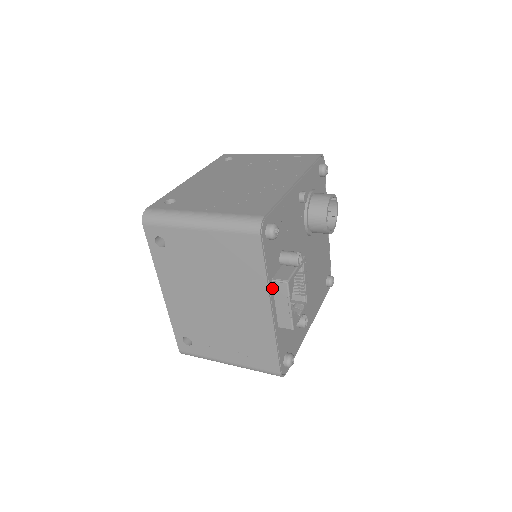
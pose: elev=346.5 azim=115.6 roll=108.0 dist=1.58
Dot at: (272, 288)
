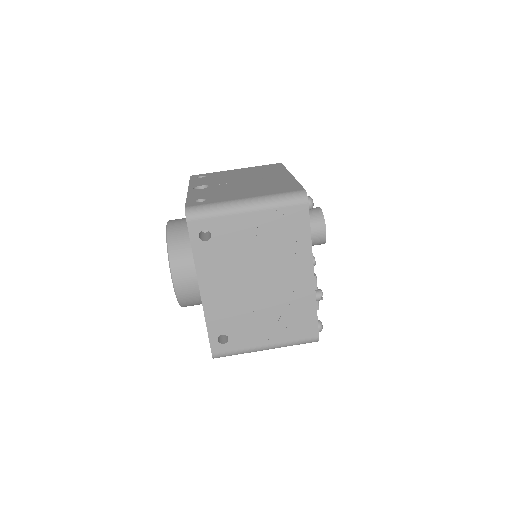
Dot at: occluded
